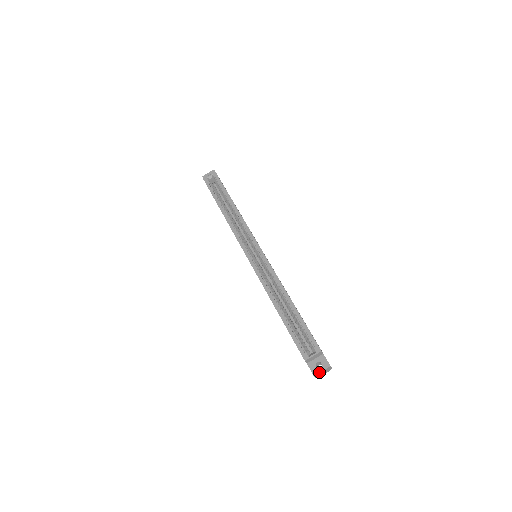
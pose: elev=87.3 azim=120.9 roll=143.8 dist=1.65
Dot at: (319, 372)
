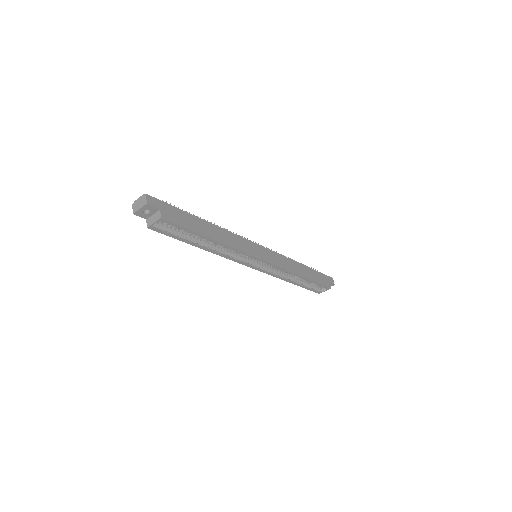
Dot at: occluded
